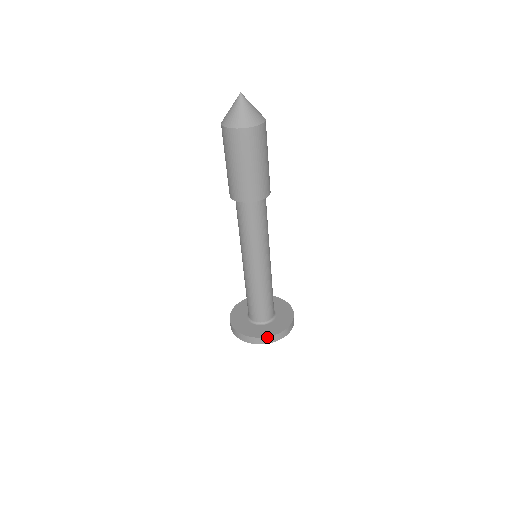
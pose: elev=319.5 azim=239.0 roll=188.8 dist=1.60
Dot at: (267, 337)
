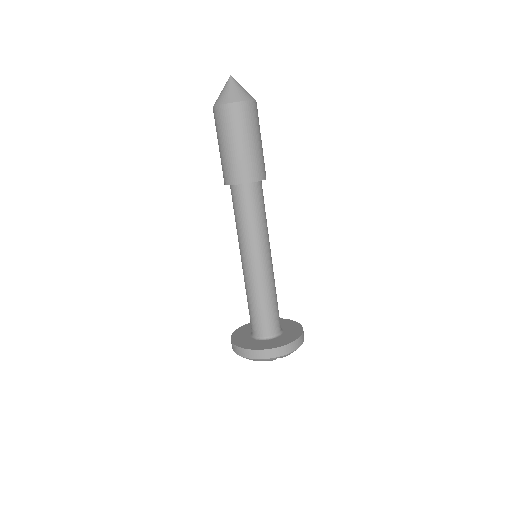
Dot at: (266, 349)
